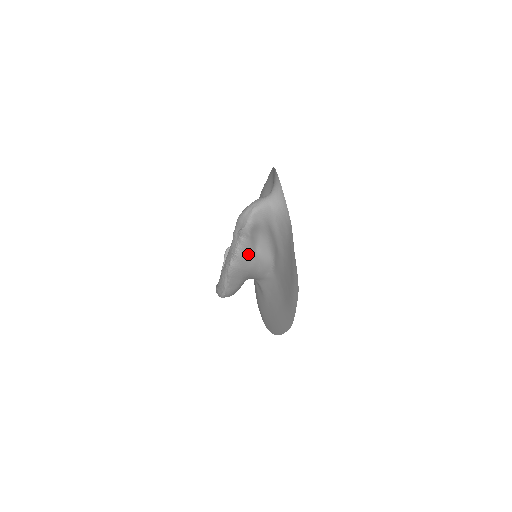
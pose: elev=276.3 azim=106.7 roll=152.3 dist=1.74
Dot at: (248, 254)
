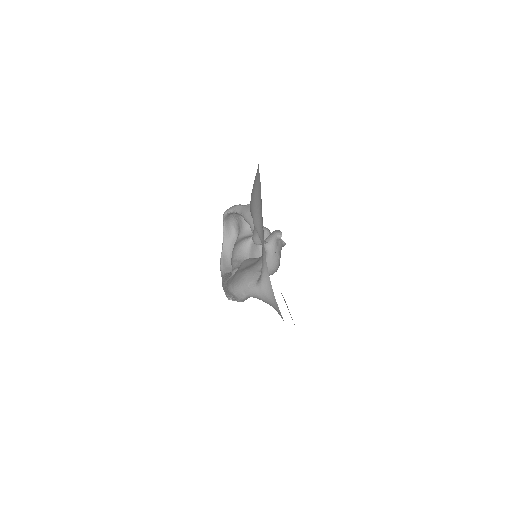
Dot at: occluded
